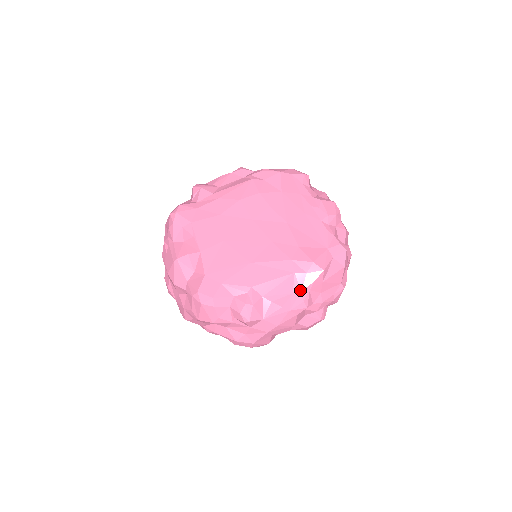
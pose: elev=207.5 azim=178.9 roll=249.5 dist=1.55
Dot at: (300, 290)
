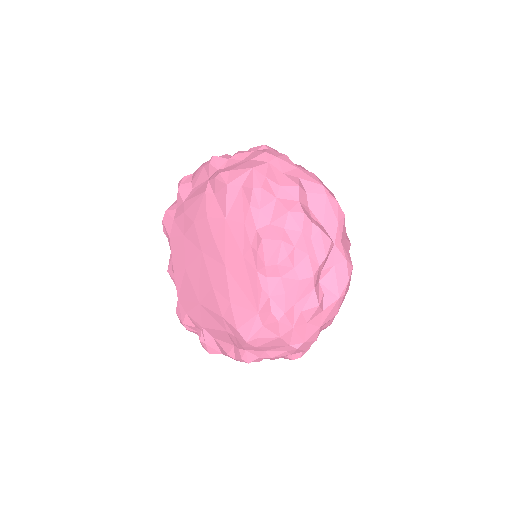
Dot at: (237, 347)
